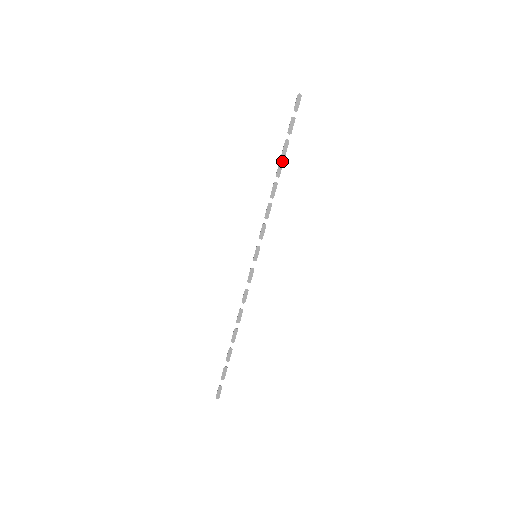
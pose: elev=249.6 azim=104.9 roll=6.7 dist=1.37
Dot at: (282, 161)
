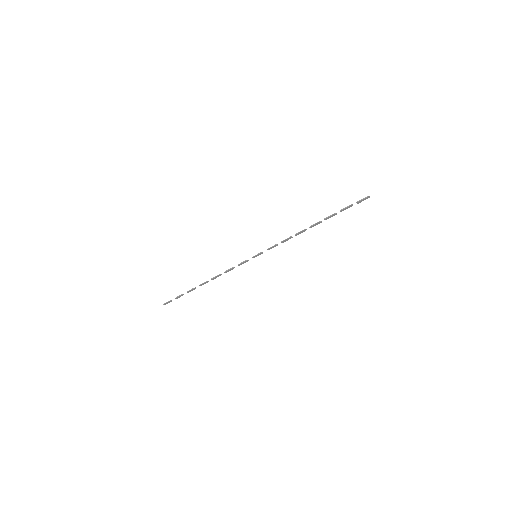
Dot at: (321, 222)
